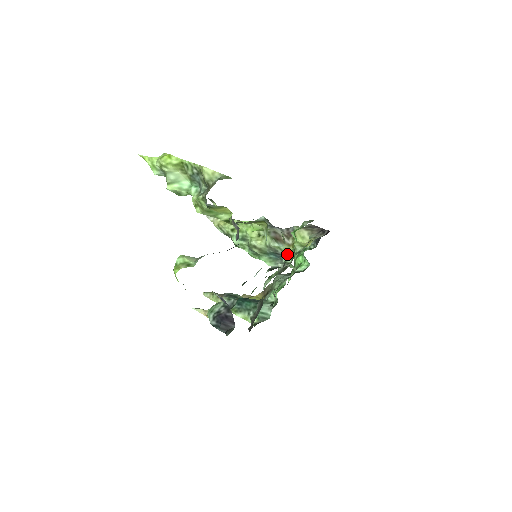
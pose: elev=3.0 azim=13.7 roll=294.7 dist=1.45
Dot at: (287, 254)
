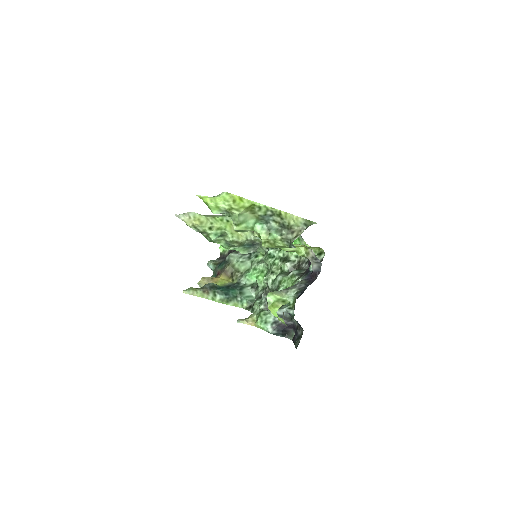
Dot at: occluded
